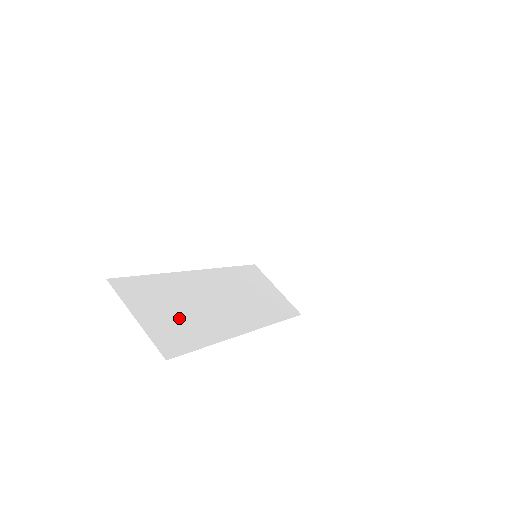
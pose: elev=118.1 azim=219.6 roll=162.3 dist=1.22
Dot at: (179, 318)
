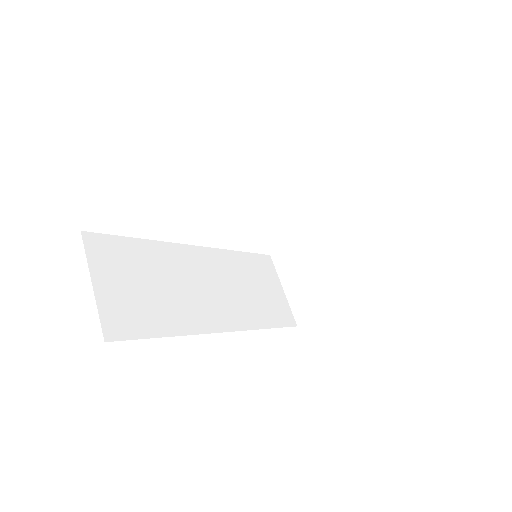
Dot at: (146, 296)
